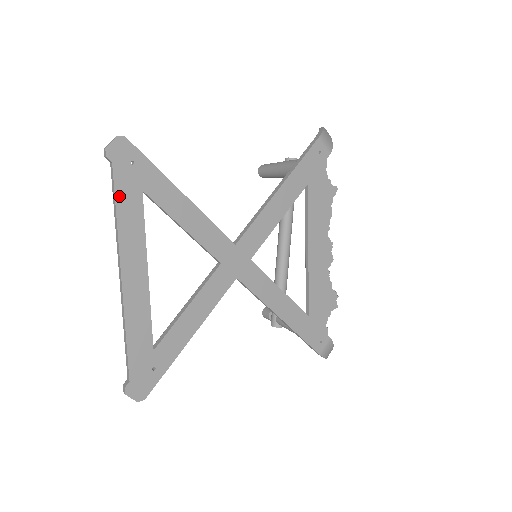
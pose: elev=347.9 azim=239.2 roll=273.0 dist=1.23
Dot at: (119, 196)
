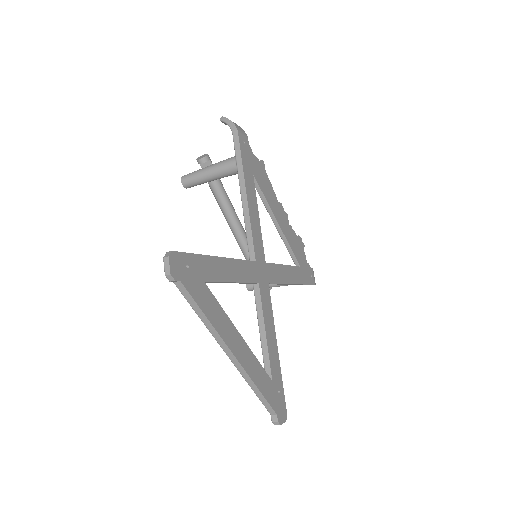
Dot at: (198, 301)
